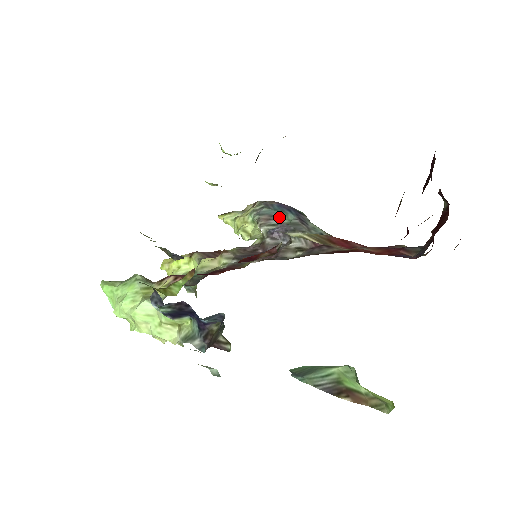
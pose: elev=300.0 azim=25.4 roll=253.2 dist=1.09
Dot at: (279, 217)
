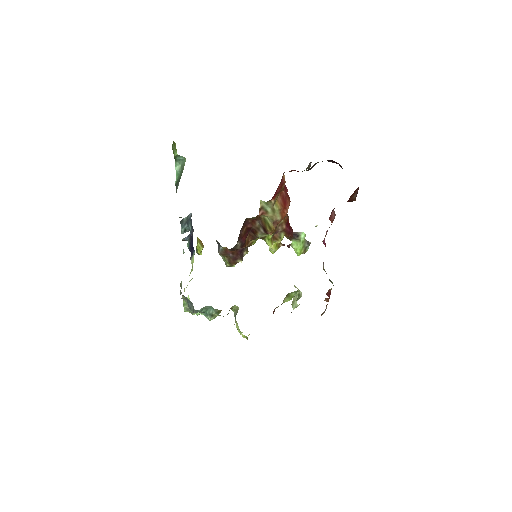
Dot at: occluded
